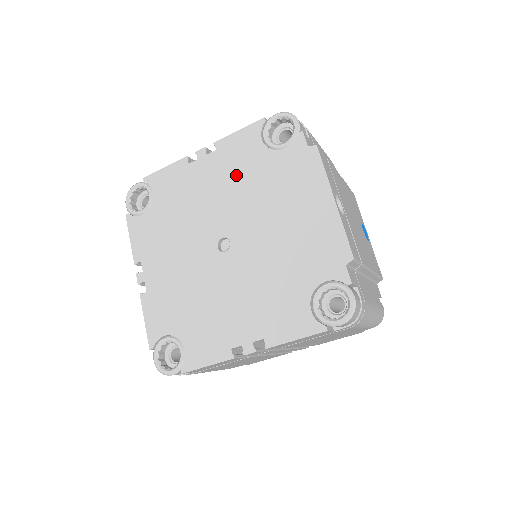
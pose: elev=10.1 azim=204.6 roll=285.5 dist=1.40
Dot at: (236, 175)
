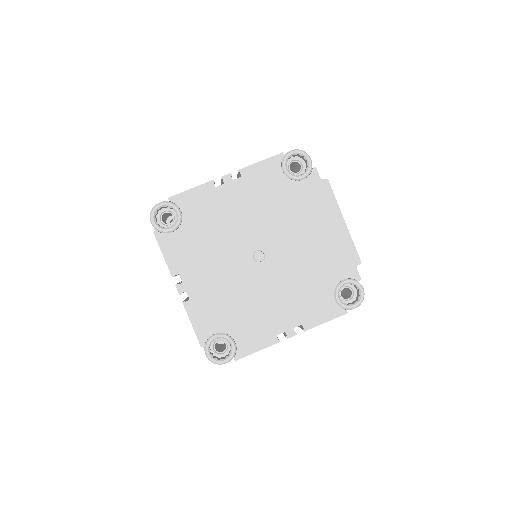
Dot at: (263, 199)
